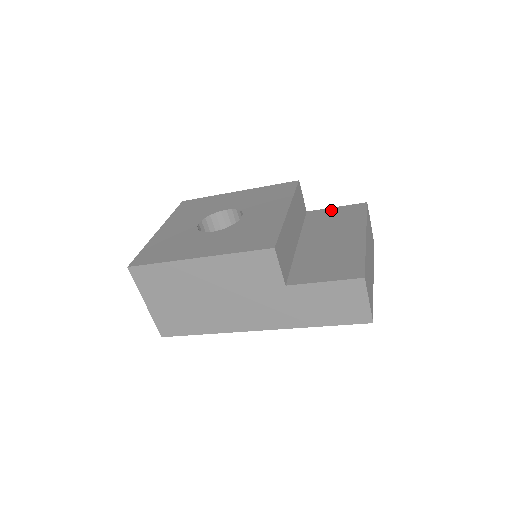
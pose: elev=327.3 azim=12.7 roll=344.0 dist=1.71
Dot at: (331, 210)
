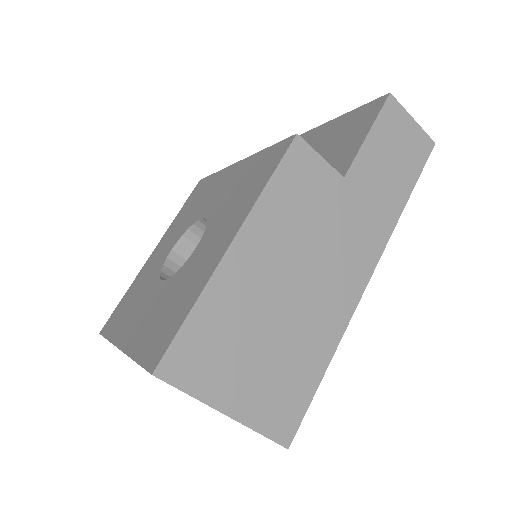
Dot at: occluded
